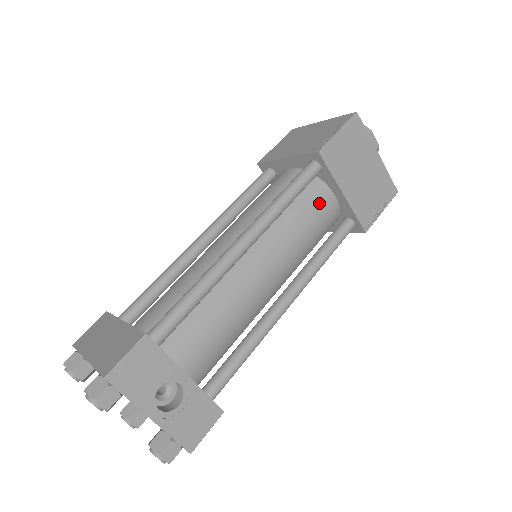
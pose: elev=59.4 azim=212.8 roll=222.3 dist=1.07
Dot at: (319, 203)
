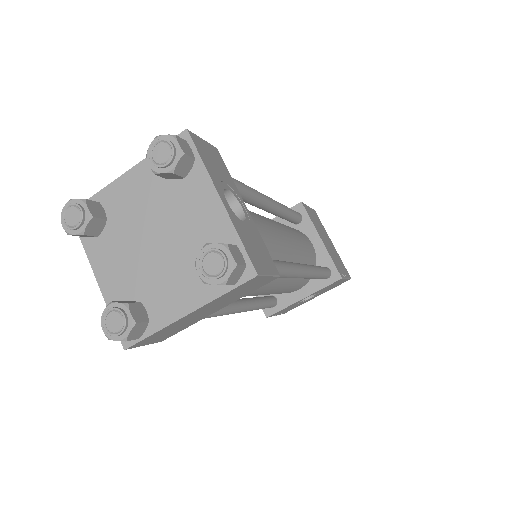
Dot at: (304, 237)
